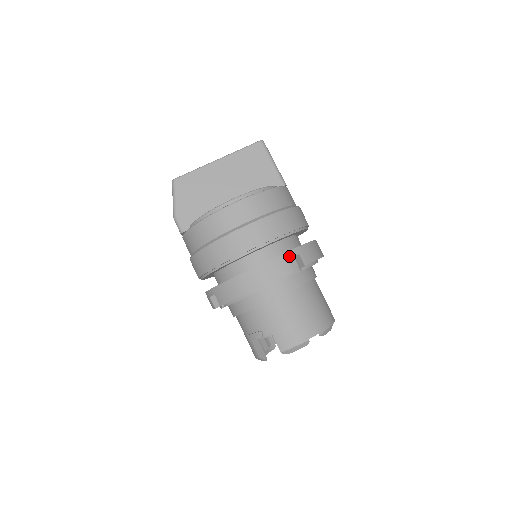
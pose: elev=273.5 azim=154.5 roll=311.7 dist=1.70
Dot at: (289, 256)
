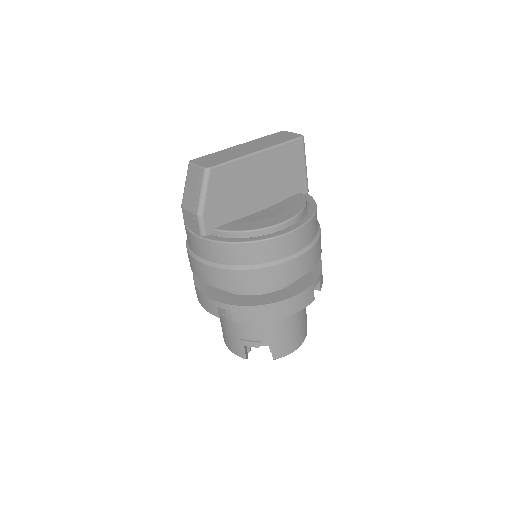
Dot at: (316, 285)
